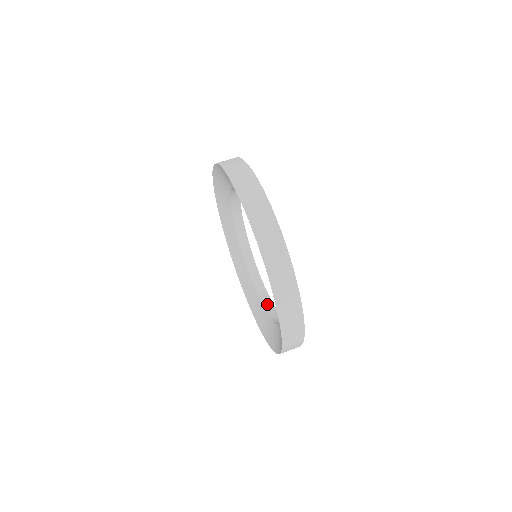
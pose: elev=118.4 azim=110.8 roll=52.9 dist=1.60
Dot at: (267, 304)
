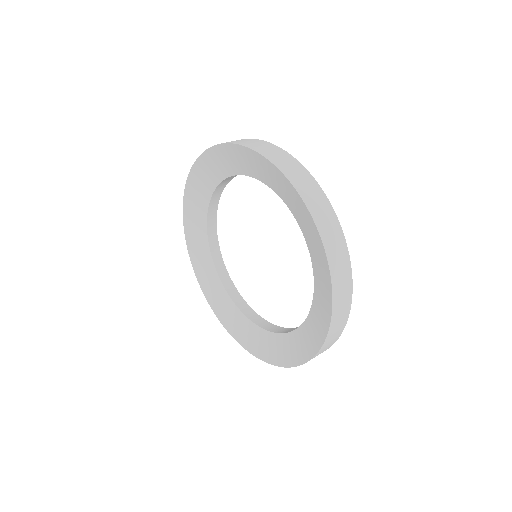
Dot at: (266, 325)
